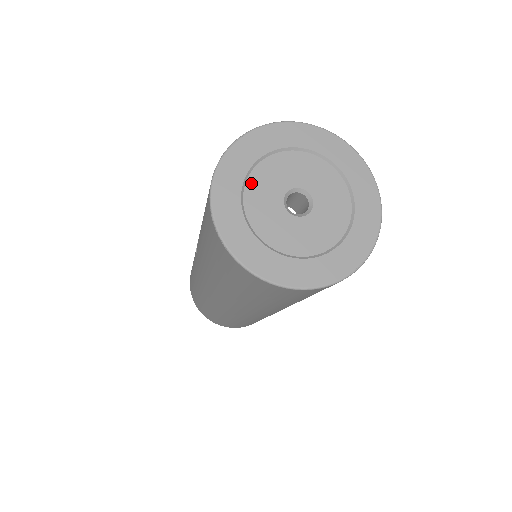
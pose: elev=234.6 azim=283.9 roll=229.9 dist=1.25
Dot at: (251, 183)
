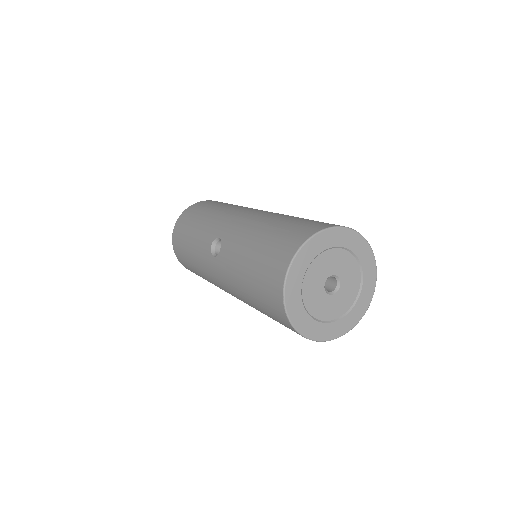
Dot at: (308, 274)
